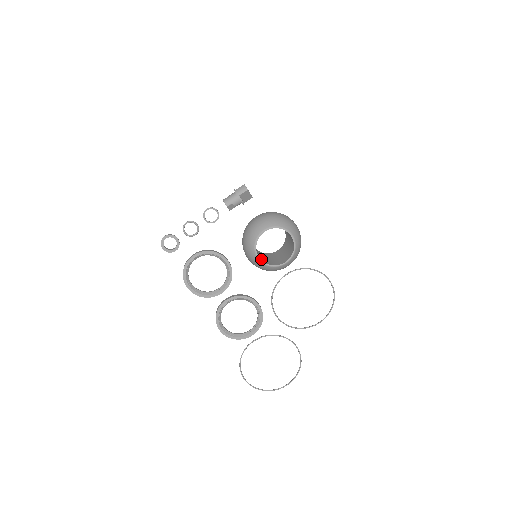
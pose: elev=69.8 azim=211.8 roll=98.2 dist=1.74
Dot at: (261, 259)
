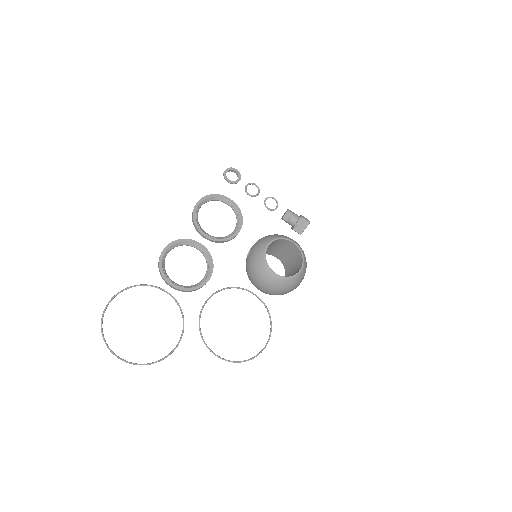
Dot at: occluded
